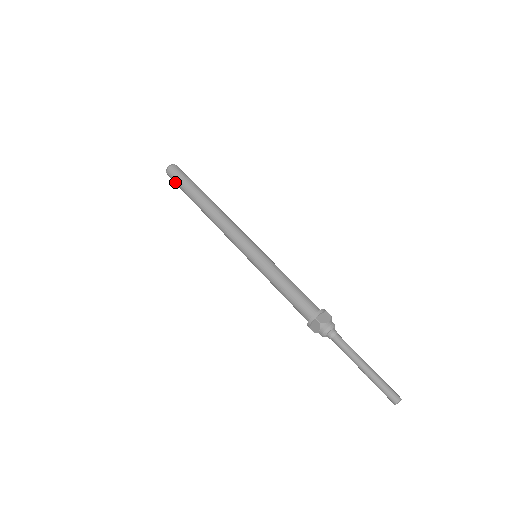
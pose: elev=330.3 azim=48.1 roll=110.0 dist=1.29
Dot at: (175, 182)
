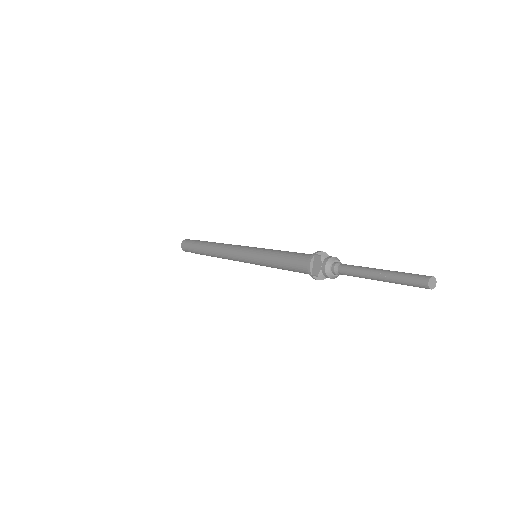
Dot at: (187, 248)
